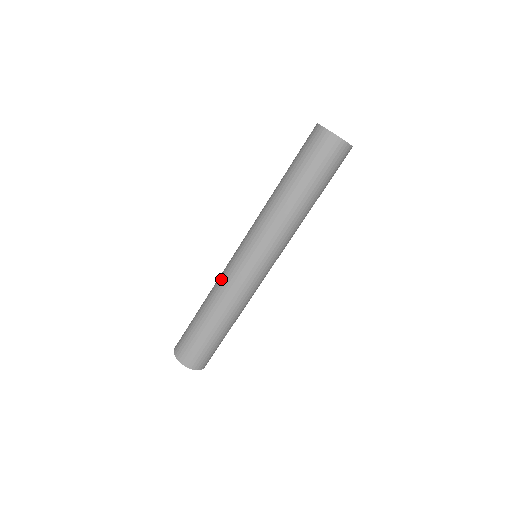
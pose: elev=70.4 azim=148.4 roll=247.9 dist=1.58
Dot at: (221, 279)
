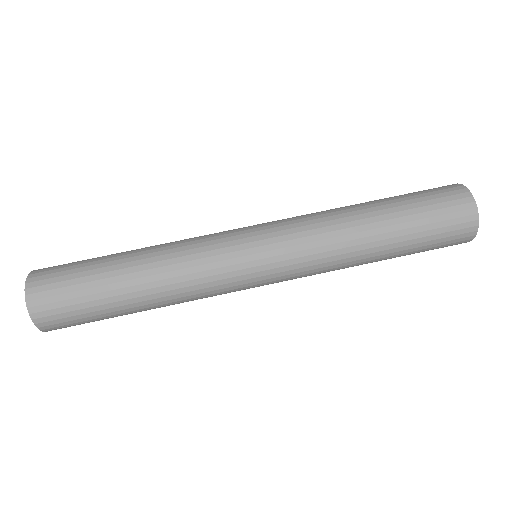
Dot at: (192, 240)
